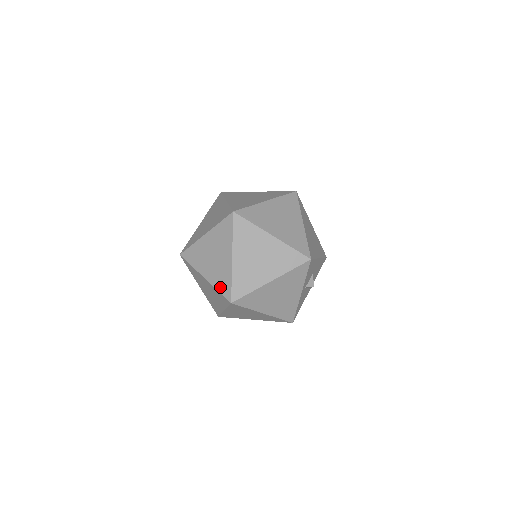
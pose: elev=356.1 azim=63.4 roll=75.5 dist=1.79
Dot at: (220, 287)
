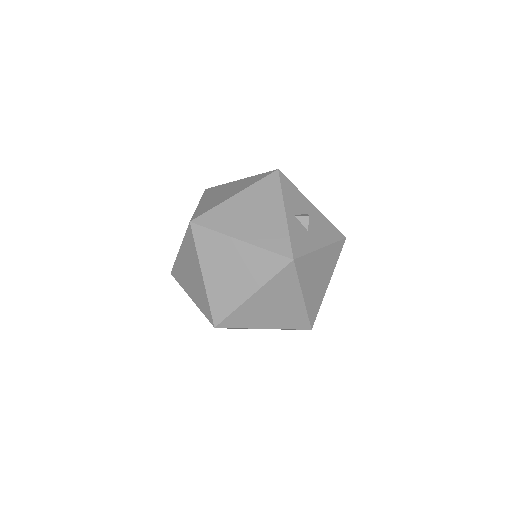
Dot at: occluded
